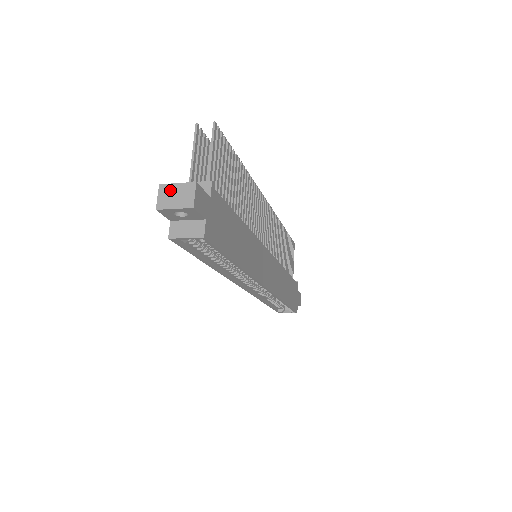
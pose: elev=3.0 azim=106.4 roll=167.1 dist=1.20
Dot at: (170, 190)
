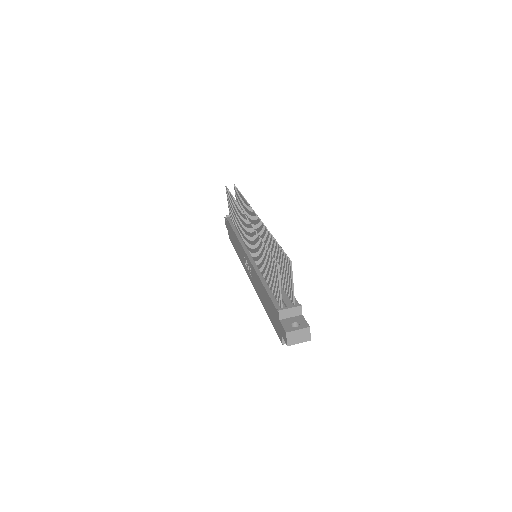
Dot at: (294, 334)
